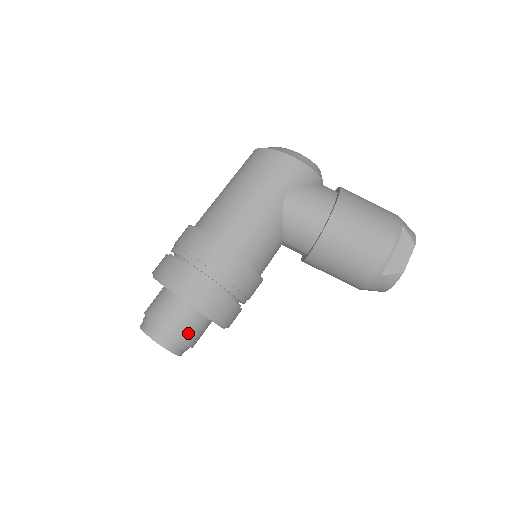
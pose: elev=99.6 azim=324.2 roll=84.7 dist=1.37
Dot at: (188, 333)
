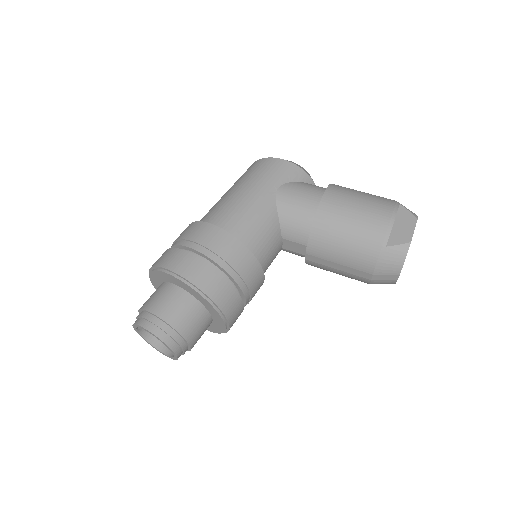
Dot at: (182, 320)
